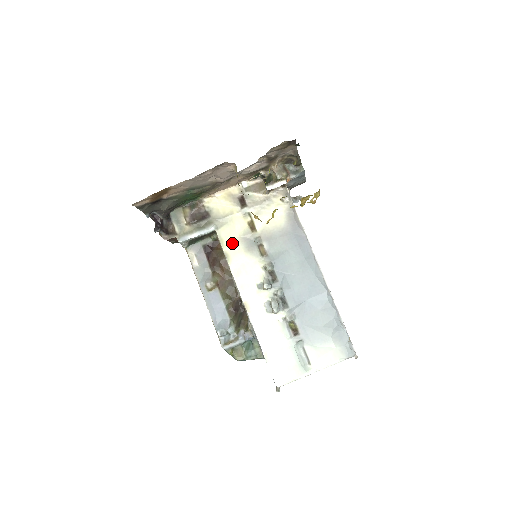
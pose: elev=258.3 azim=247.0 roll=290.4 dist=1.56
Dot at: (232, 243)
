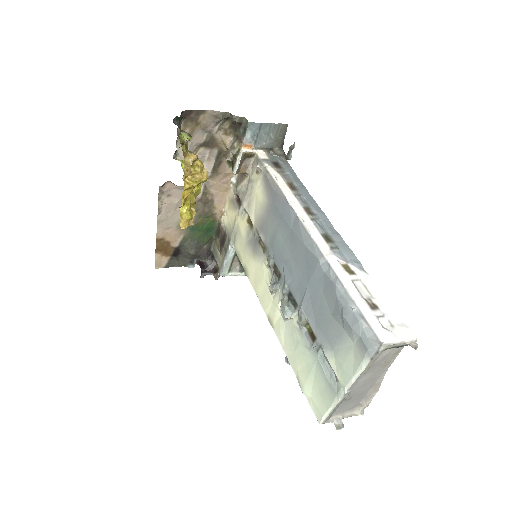
Dot at: (244, 253)
